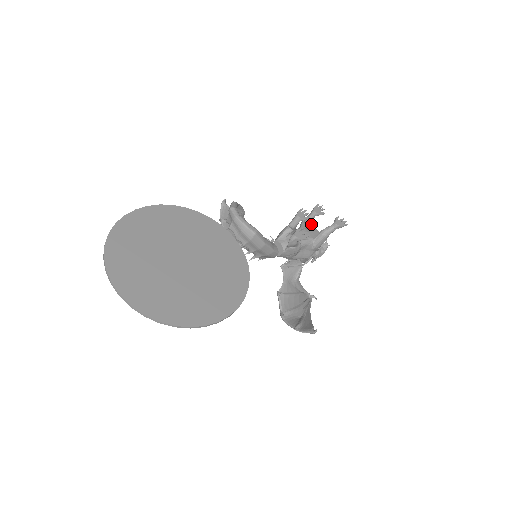
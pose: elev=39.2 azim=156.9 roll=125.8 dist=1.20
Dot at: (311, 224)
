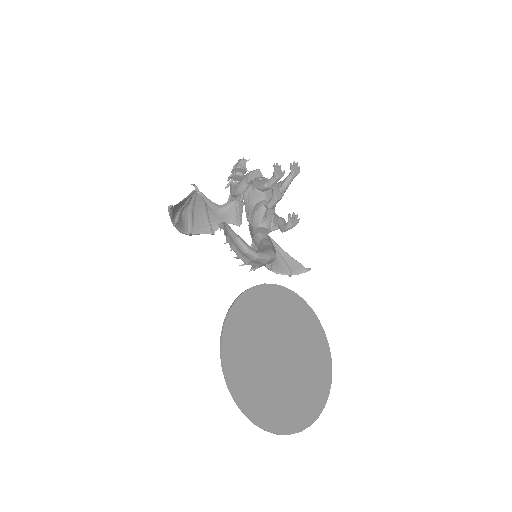
Dot at: occluded
